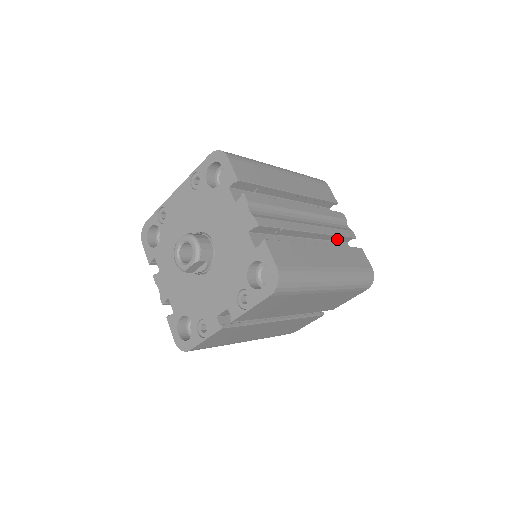
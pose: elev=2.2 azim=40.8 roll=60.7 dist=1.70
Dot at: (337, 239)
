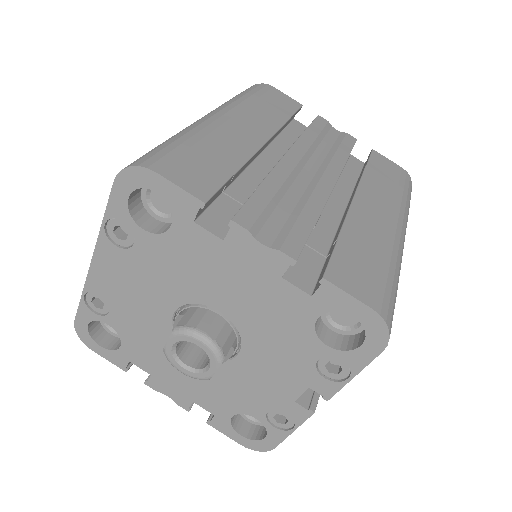
Dot at: occluded
